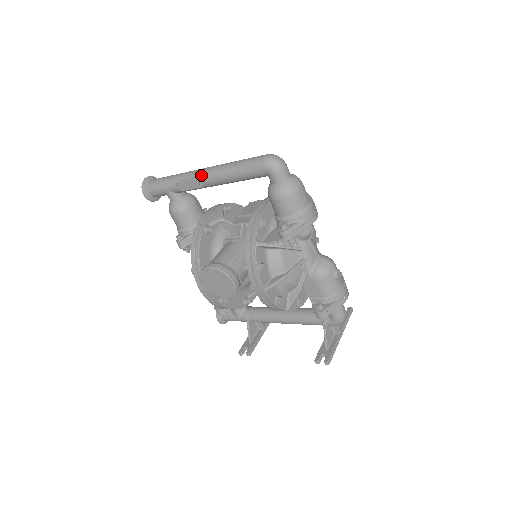
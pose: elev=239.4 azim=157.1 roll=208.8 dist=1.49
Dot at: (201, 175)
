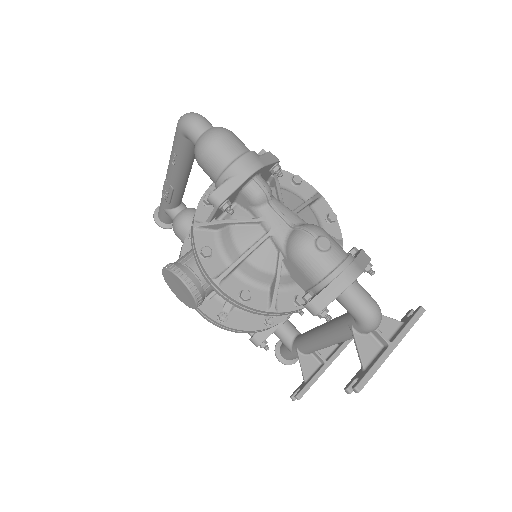
Dot at: (166, 176)
